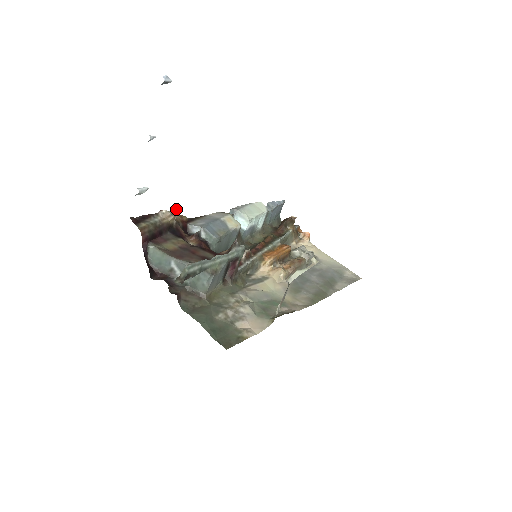
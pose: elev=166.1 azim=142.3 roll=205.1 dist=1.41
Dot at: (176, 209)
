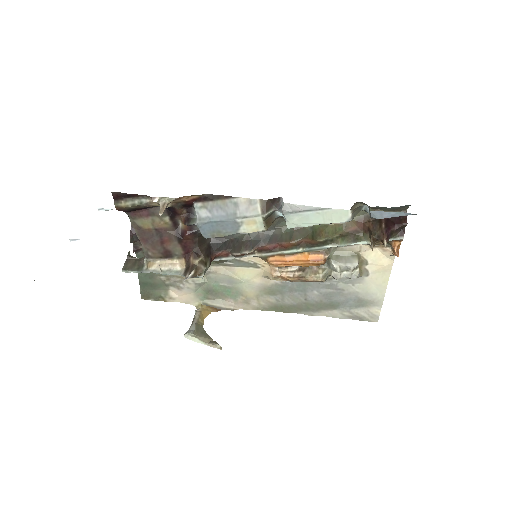
Dot at: (160, 214)
